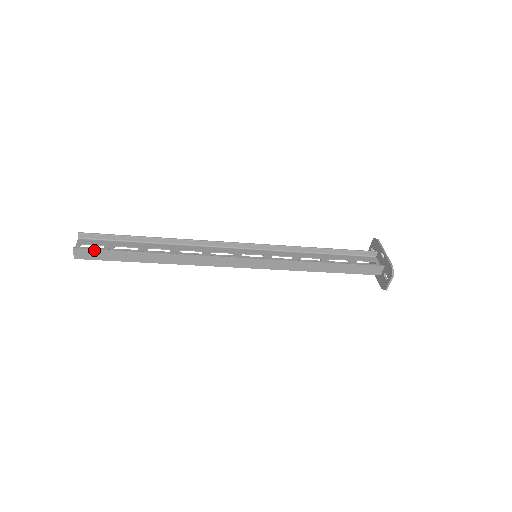
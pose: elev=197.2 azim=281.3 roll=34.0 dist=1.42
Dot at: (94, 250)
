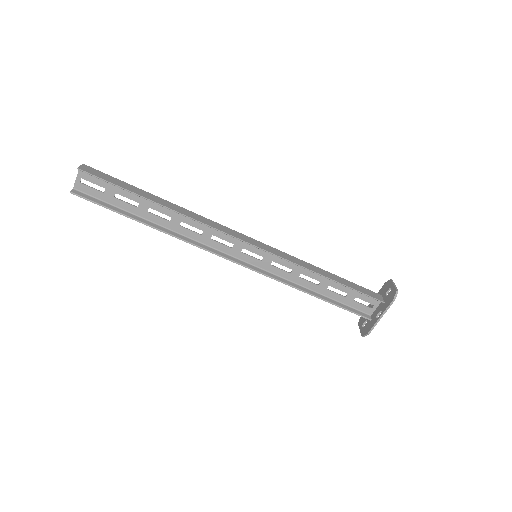
Dot at: (103, 173)
